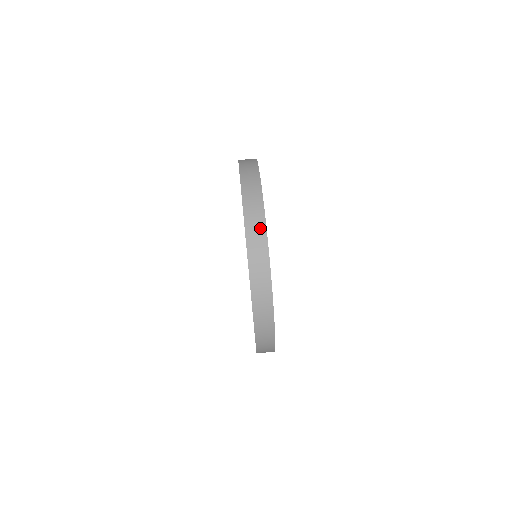
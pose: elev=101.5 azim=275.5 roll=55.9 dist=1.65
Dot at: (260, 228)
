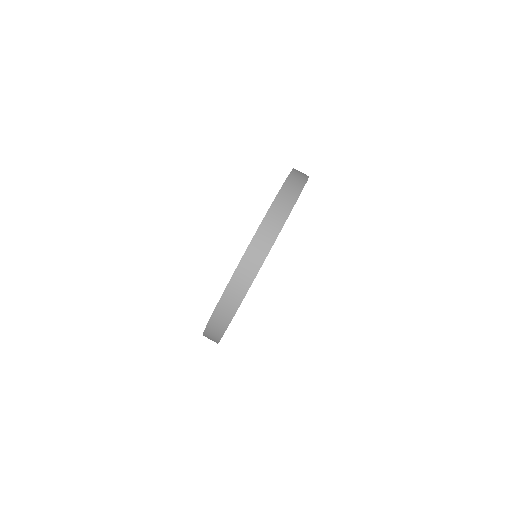
Dot at: (303, 177)
